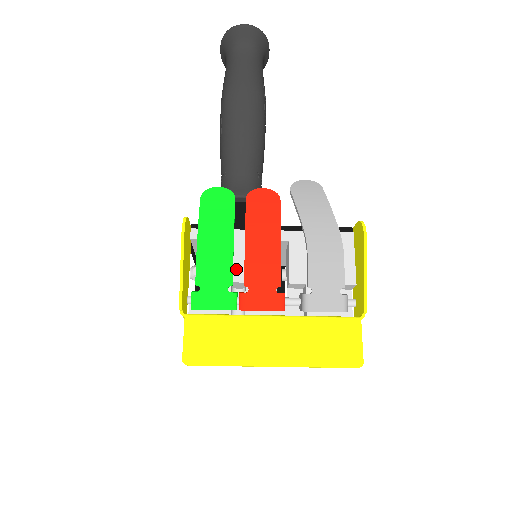
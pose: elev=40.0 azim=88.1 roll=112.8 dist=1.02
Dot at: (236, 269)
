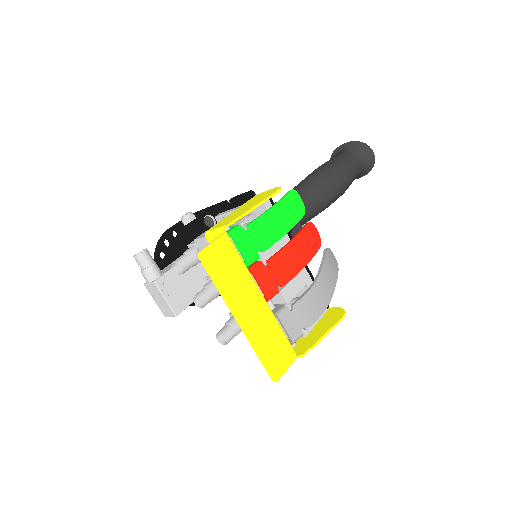
Dot at: occluded
